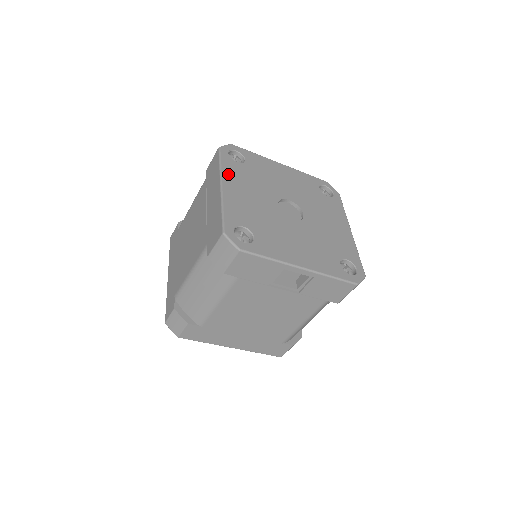
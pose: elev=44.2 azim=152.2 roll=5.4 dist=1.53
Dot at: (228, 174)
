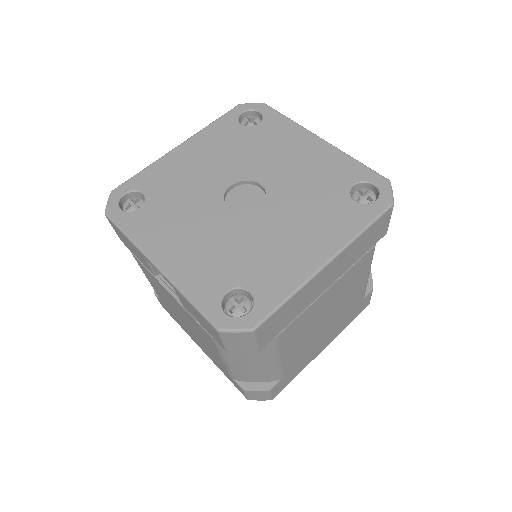
Dot at: (206, 135)
